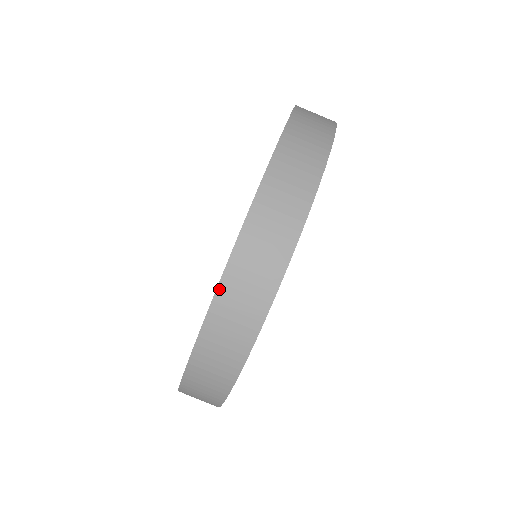
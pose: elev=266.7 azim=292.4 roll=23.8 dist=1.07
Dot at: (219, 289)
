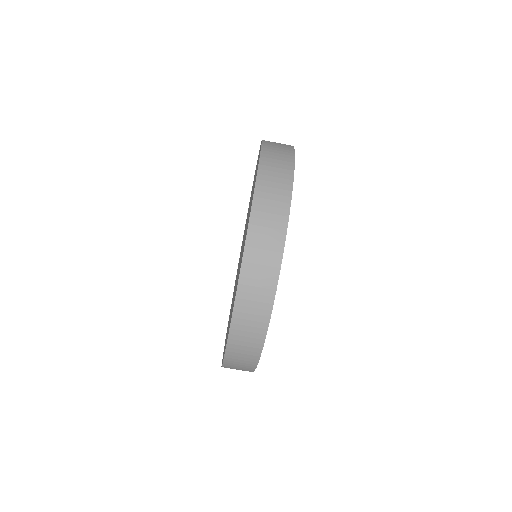
Dot at: (248, 236)
